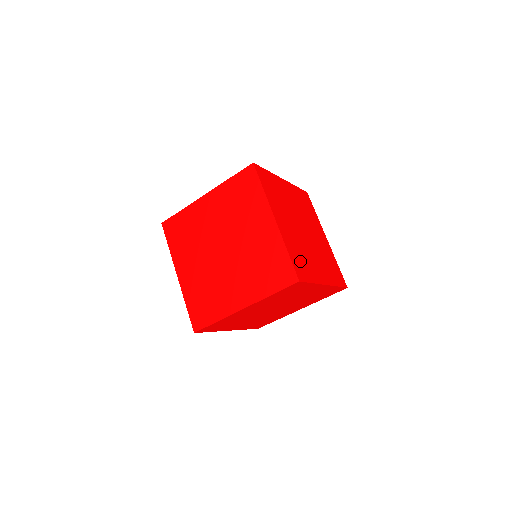
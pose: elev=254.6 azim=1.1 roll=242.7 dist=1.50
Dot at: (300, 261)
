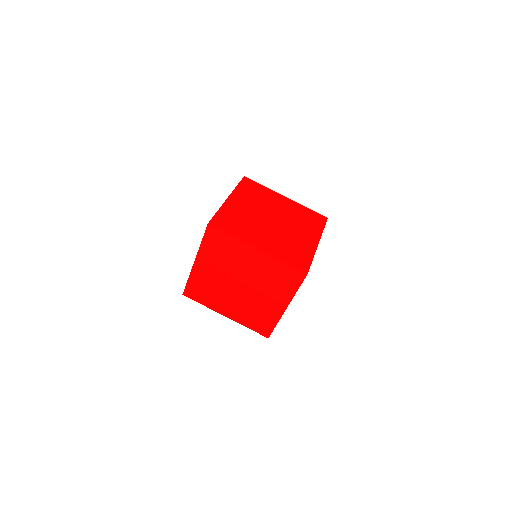
Dot at: occluded
